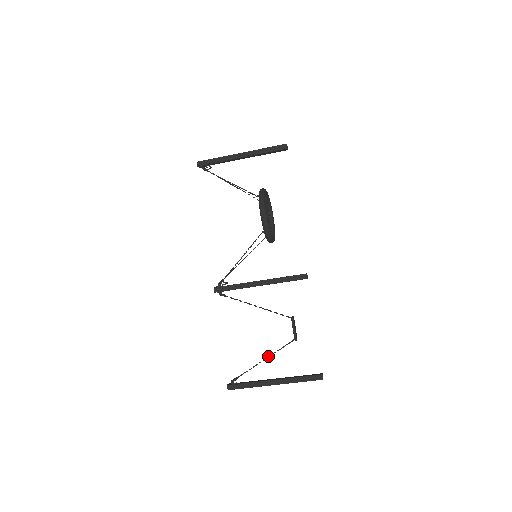
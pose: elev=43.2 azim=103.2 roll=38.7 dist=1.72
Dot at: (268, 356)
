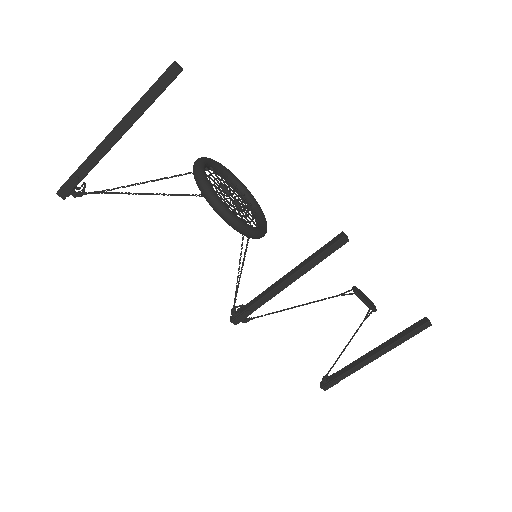
Dot at: occluded
